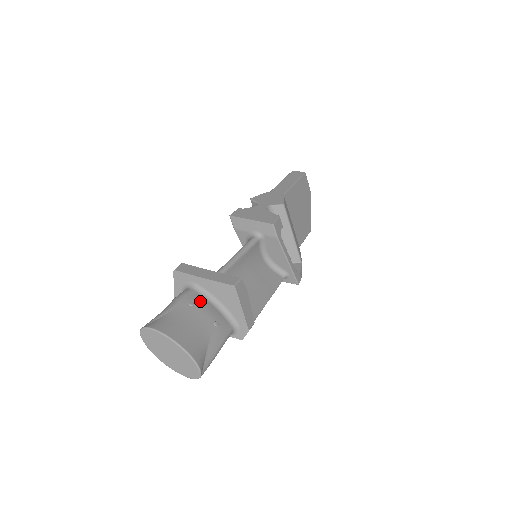
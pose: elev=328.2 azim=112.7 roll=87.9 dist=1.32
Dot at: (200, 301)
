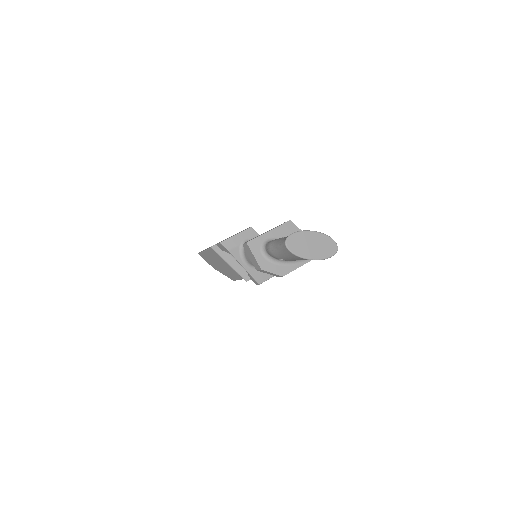
Dot at: occluded
